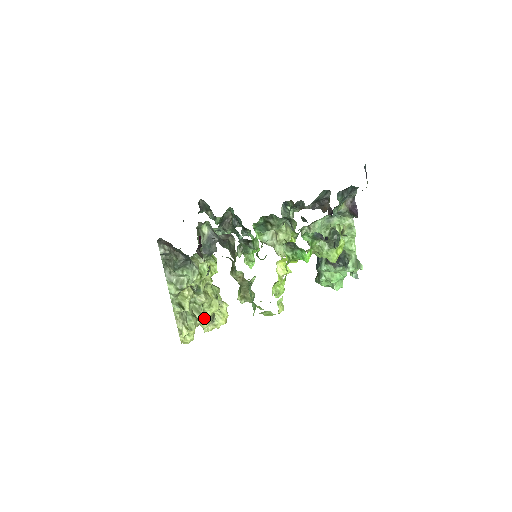
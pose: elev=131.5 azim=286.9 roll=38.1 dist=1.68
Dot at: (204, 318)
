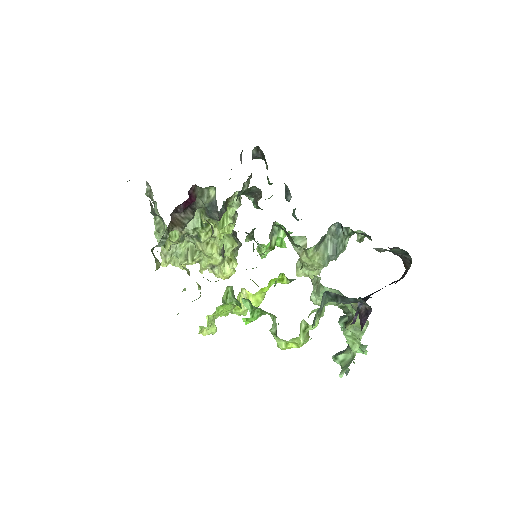
Dot at: (201, 261)
